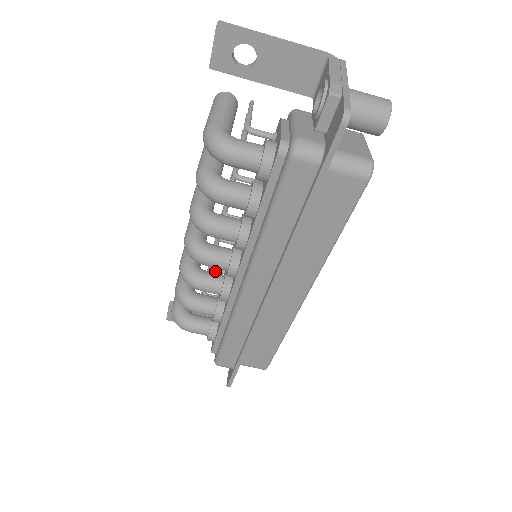
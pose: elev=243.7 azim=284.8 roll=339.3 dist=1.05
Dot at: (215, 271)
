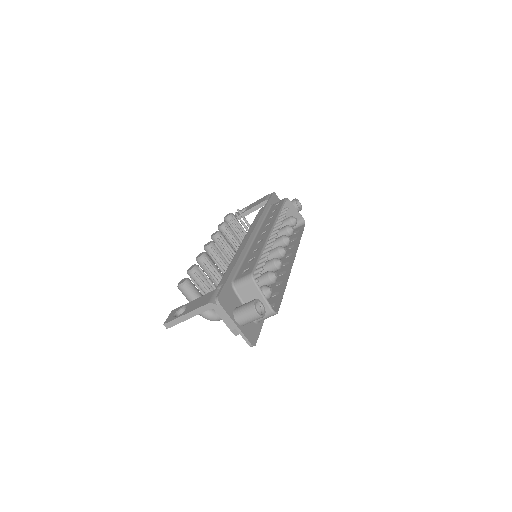
Dot at: occluded
